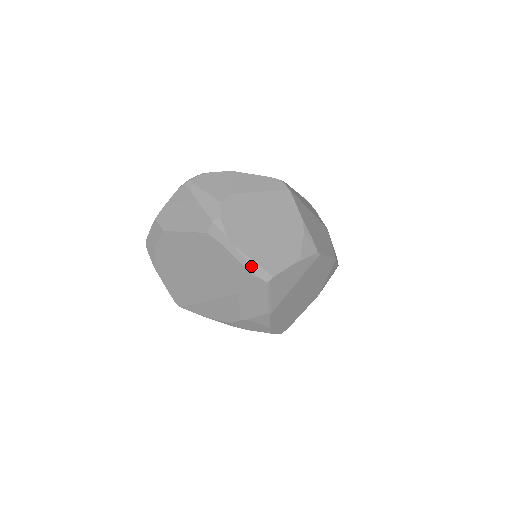
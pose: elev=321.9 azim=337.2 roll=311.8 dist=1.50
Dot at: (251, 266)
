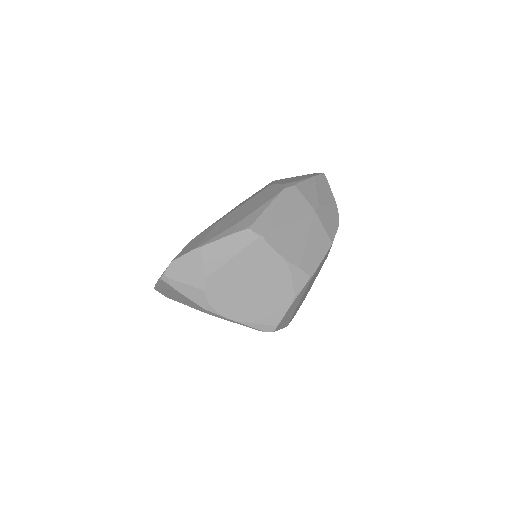
Dot at: (255, 328)
